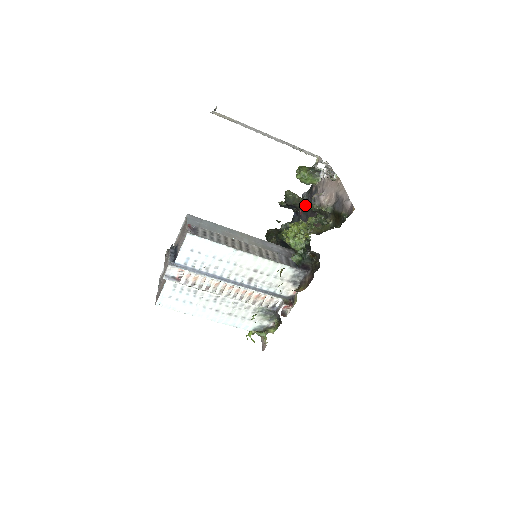
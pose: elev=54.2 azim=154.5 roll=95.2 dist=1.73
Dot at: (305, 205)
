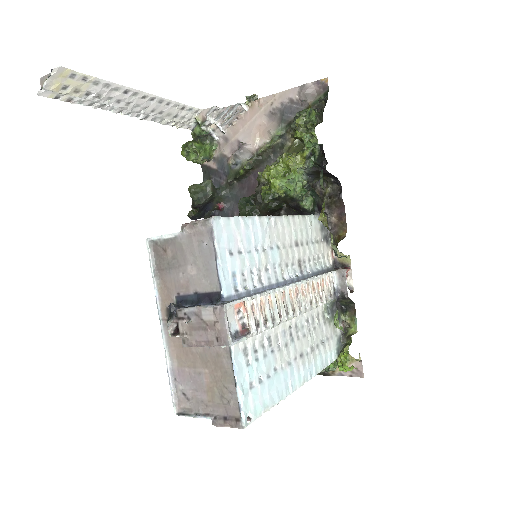
Dot at: (221, 189)
